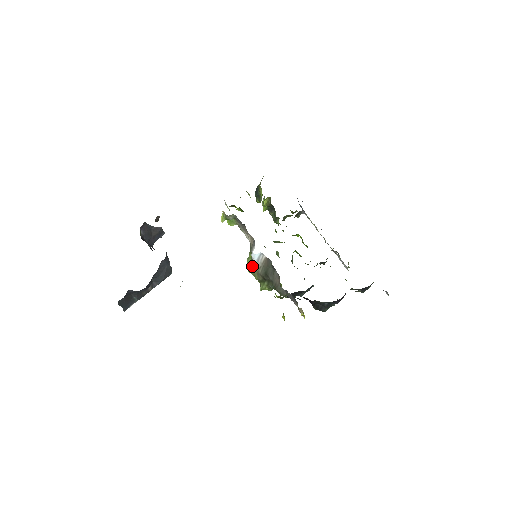
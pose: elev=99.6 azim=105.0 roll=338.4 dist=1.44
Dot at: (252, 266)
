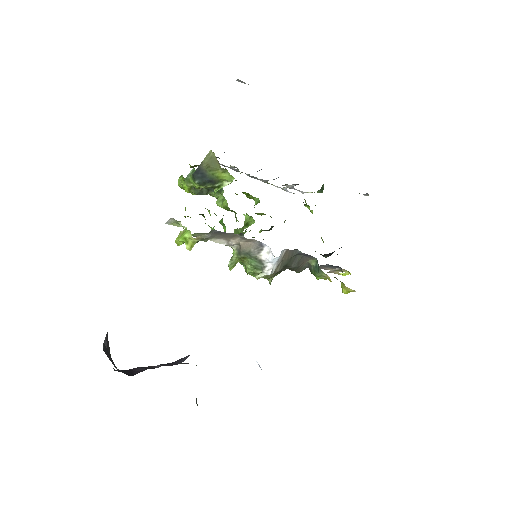
Dot at: (271, 271)
